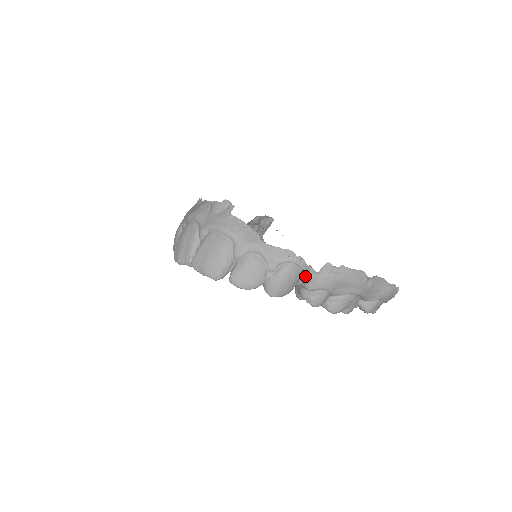
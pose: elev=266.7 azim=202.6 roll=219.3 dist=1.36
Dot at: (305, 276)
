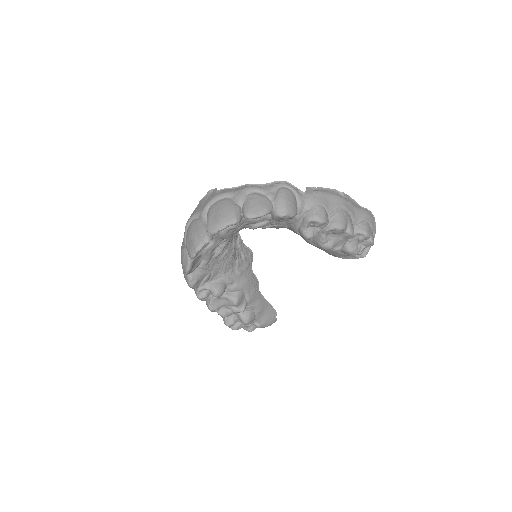
Dot at: (298, 196)
